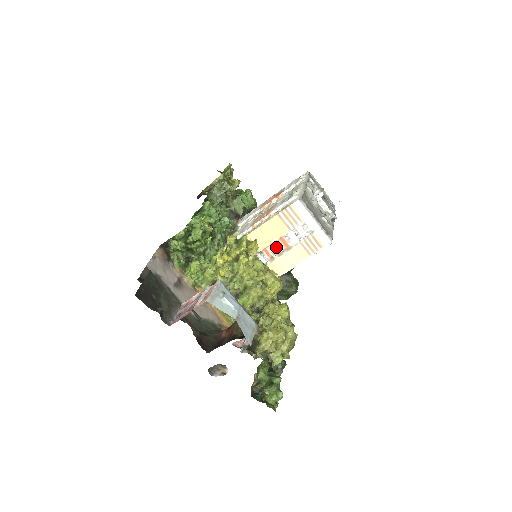
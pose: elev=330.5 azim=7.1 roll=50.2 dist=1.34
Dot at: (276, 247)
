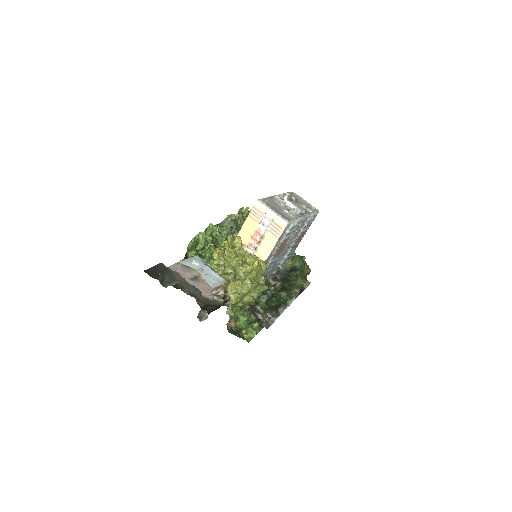
Dot at: (254, 239)
